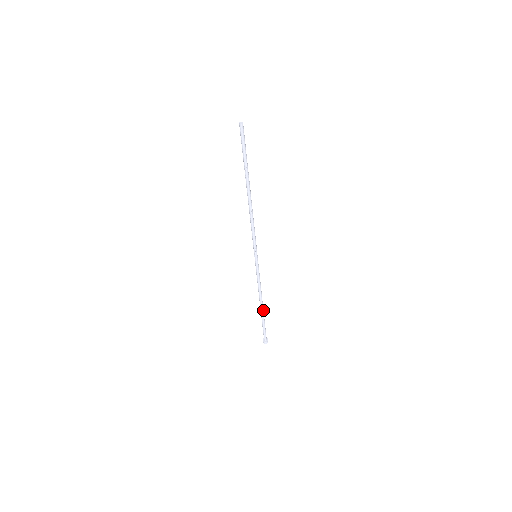
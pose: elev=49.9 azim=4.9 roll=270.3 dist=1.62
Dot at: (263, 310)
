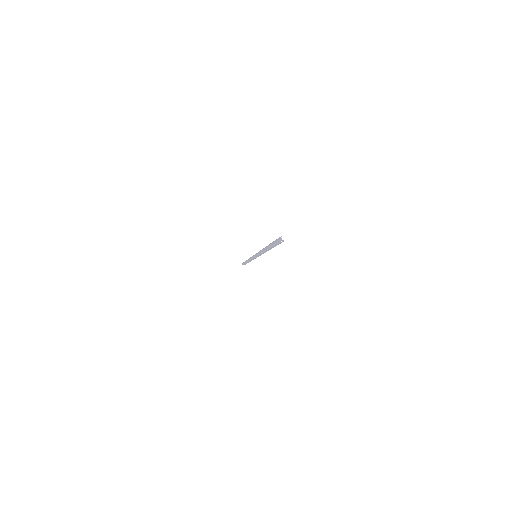
Dot at: occluded
